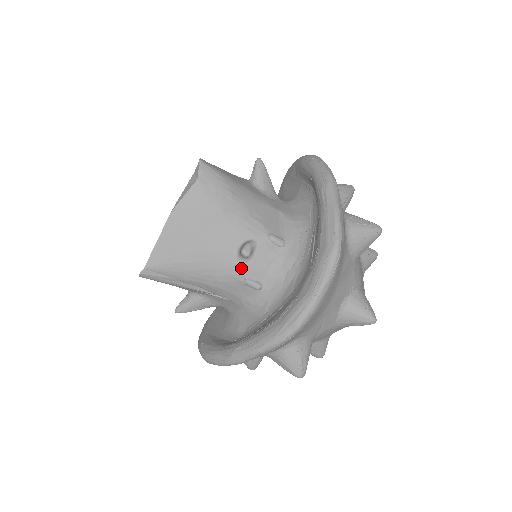
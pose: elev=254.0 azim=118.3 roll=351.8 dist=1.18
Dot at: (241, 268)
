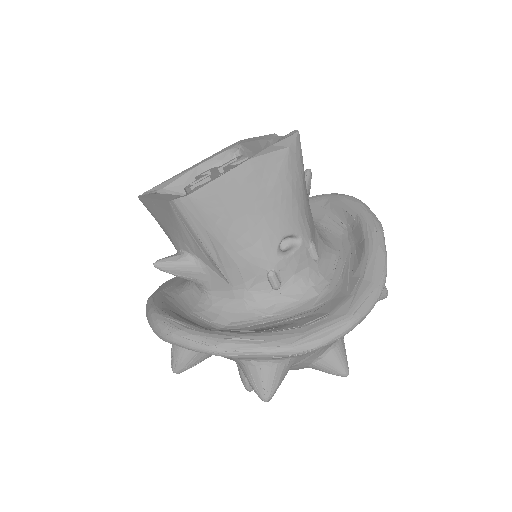
Dot at: (275, 257)
